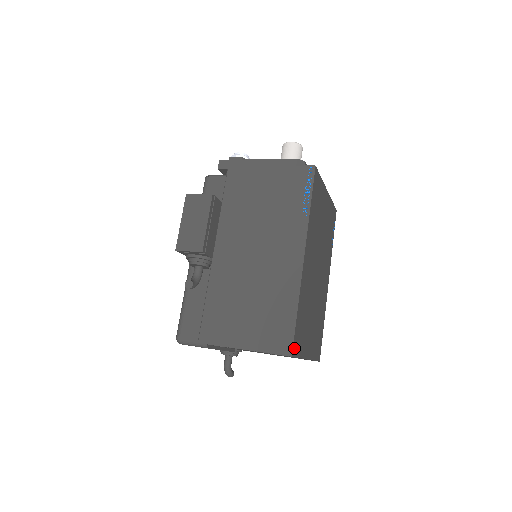
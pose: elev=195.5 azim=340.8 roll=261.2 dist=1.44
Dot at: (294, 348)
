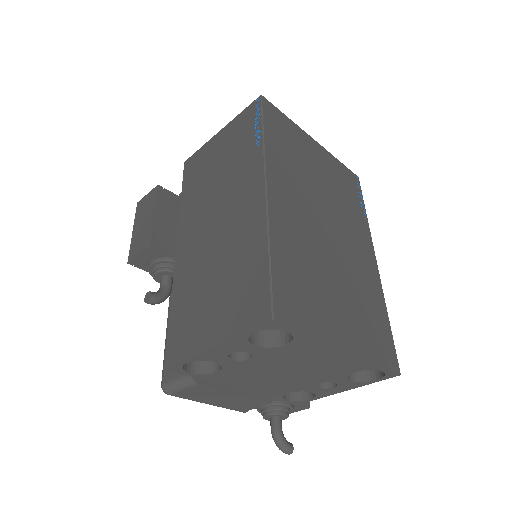
Dot at: (280, 310)
